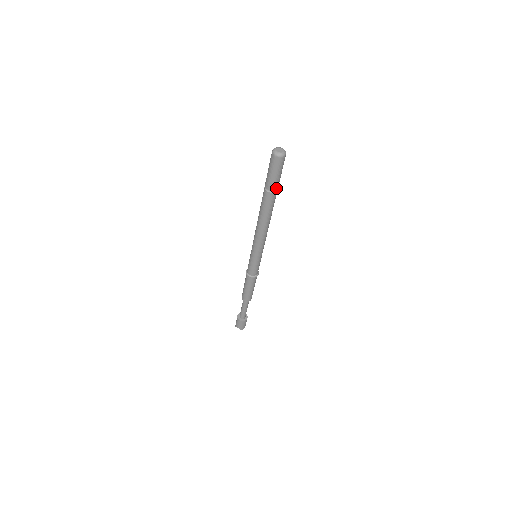
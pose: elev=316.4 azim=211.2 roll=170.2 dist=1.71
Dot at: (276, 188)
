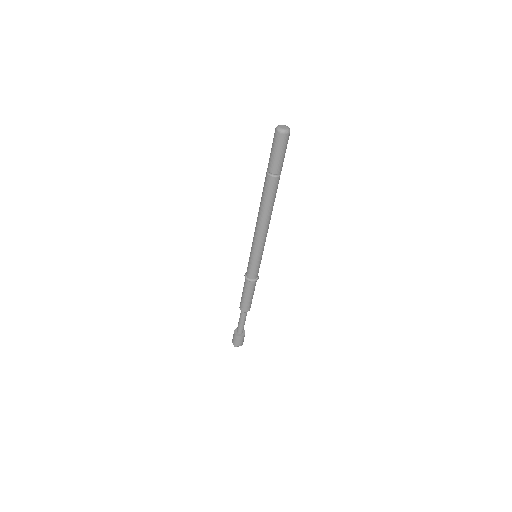
Dot at: (281, 170)
